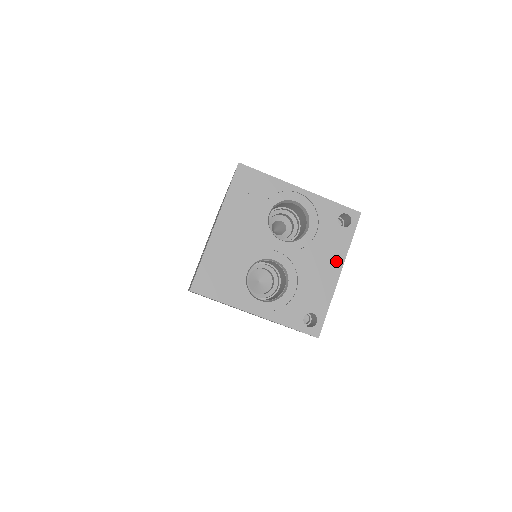
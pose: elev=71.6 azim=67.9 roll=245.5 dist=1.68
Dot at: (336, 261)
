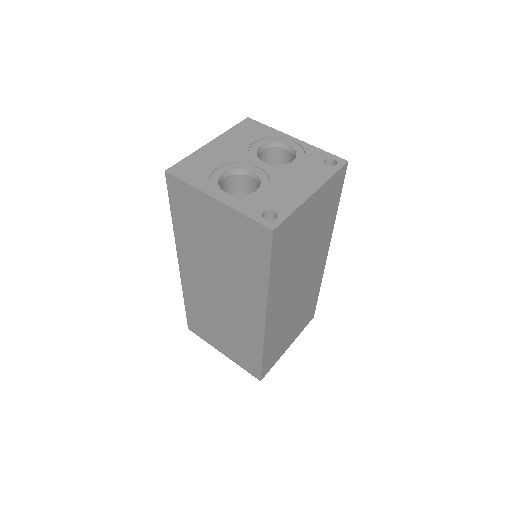
Dot at: (313, 184)
